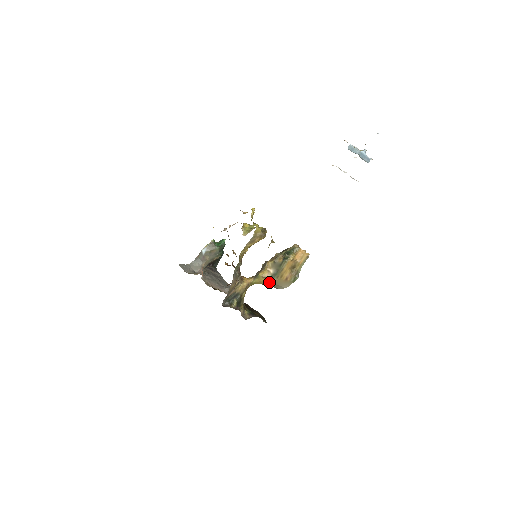
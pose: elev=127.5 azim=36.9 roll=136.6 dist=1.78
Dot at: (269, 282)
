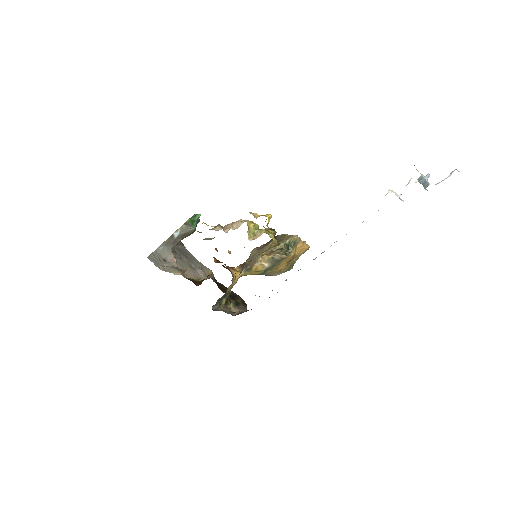
Dot at: (261, 274)
